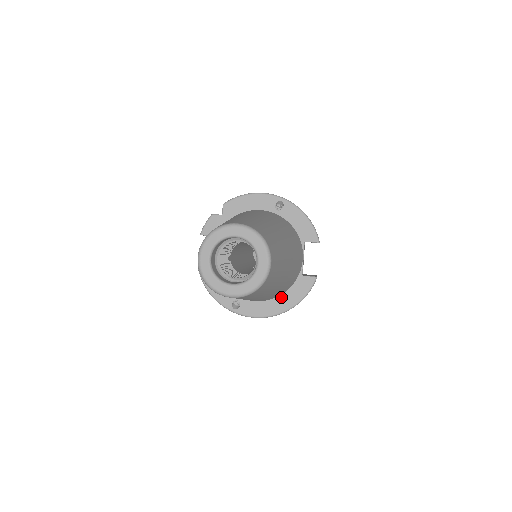
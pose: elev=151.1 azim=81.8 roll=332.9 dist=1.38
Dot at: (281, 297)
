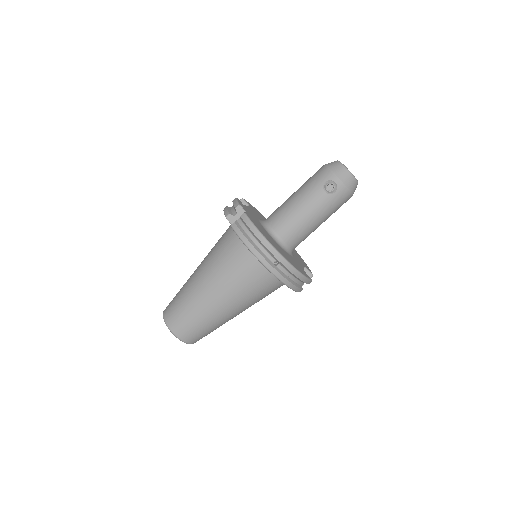
Dot at: occluded
